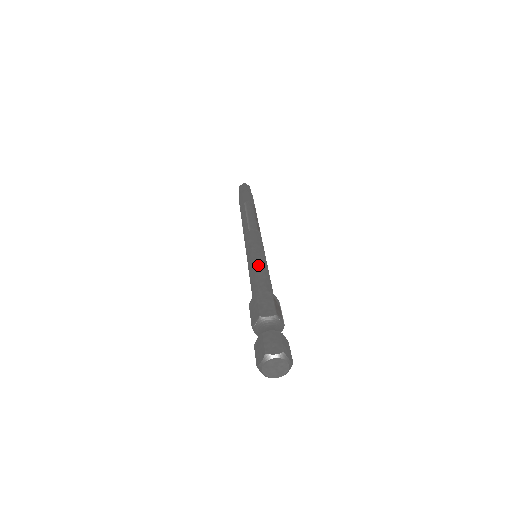
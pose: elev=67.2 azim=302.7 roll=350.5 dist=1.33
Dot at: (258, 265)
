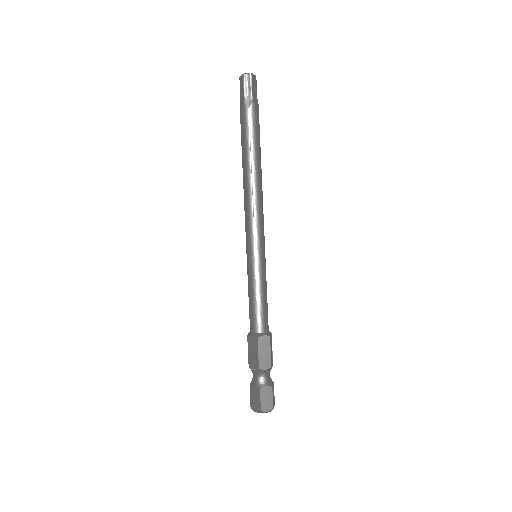
Dot at: (260, 290)
